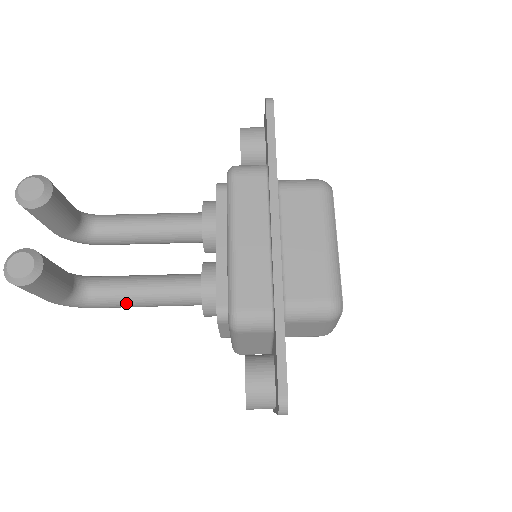
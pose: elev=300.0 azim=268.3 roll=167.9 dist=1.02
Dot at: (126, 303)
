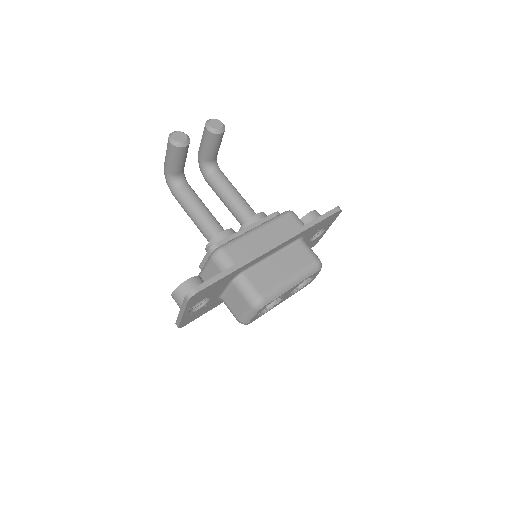
Dot at: (186, 205)
